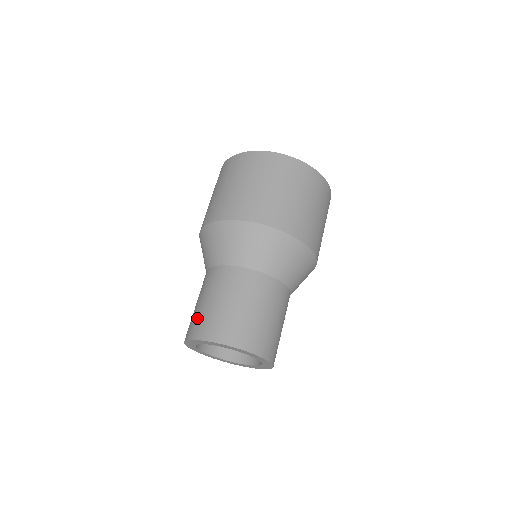
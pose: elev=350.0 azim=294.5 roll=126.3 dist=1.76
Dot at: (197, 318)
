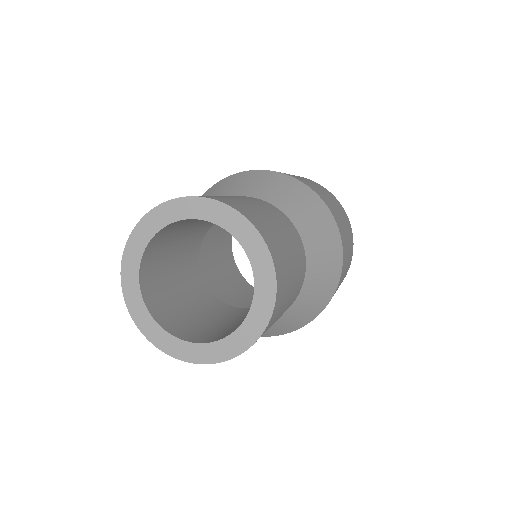
Dot at: occluded
